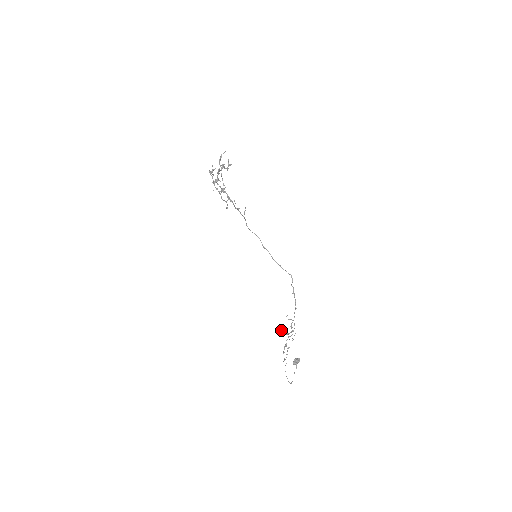
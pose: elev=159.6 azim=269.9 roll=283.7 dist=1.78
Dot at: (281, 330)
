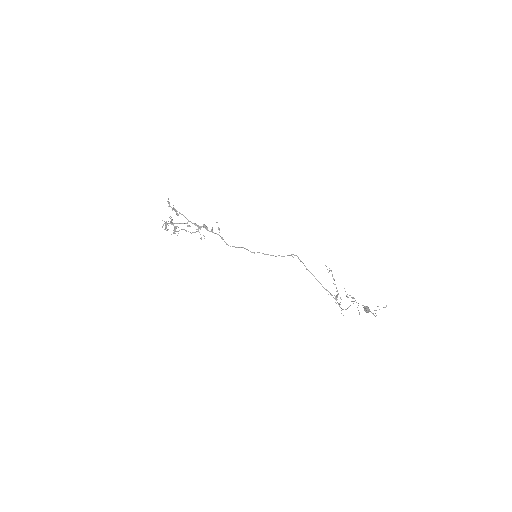
Dot at: occluded
